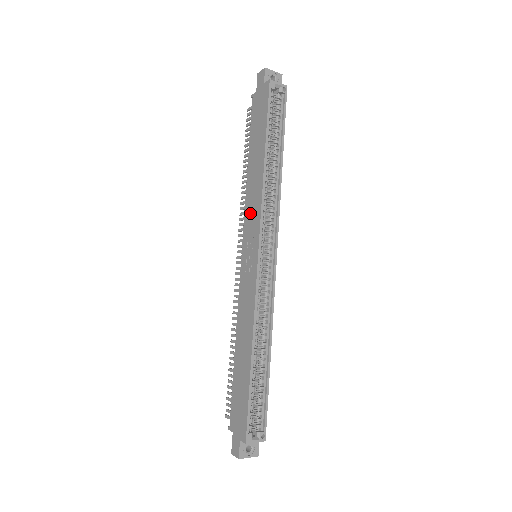
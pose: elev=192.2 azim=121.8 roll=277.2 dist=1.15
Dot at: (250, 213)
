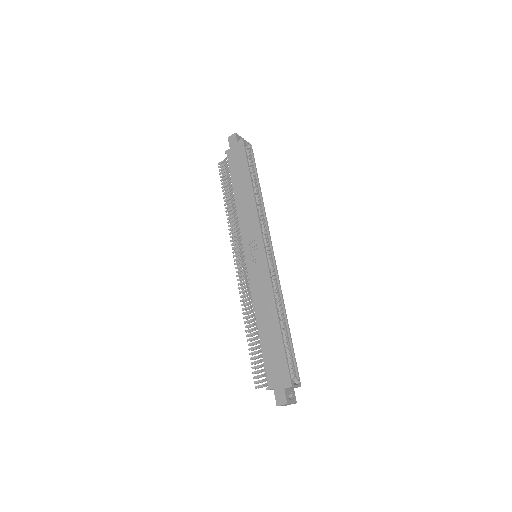
Dot at: (247, 225)
